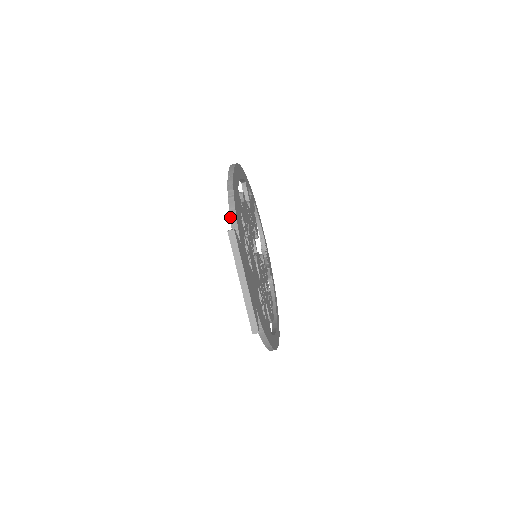
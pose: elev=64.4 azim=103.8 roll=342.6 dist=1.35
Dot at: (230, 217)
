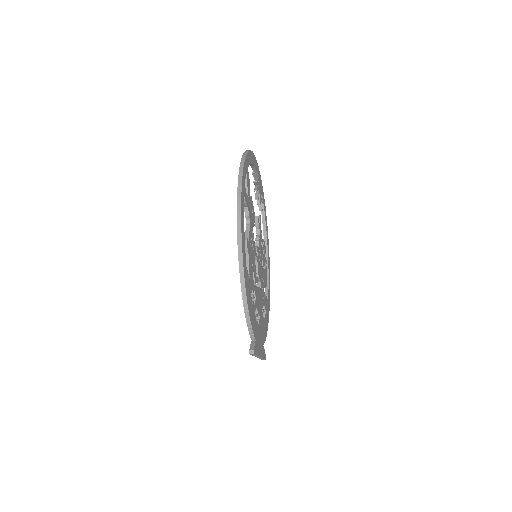
Dot at: occluded
